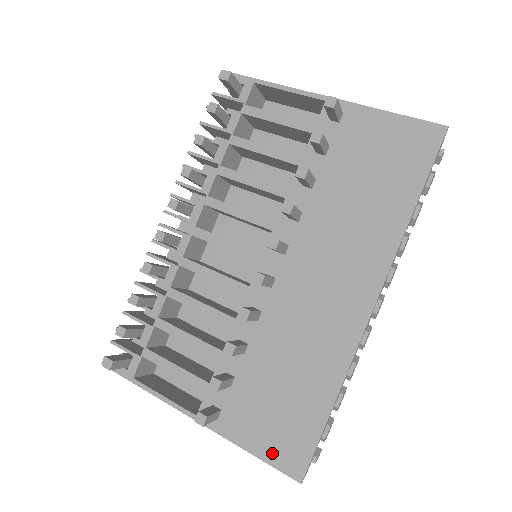
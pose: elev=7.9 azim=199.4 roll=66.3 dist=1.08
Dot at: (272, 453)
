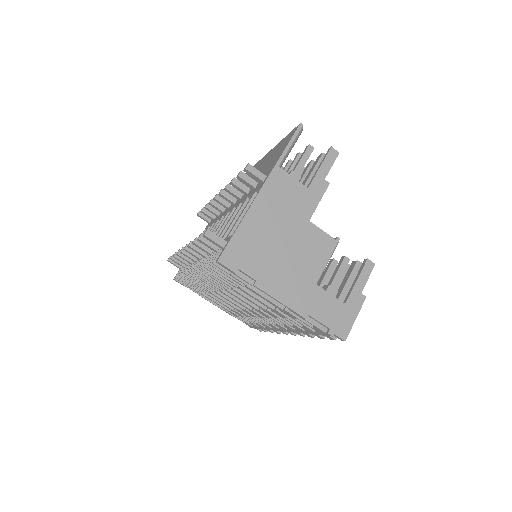
Dot at: (287, 143)
